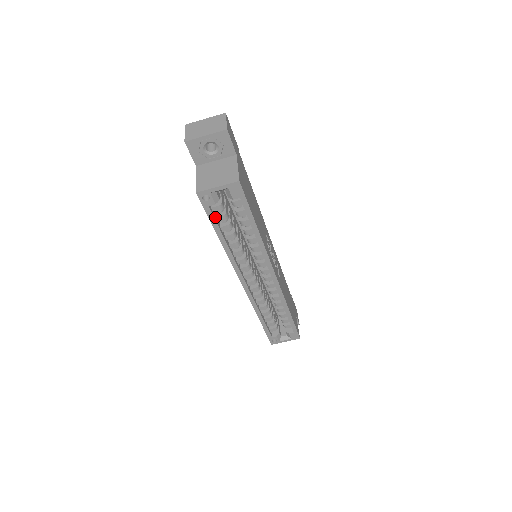
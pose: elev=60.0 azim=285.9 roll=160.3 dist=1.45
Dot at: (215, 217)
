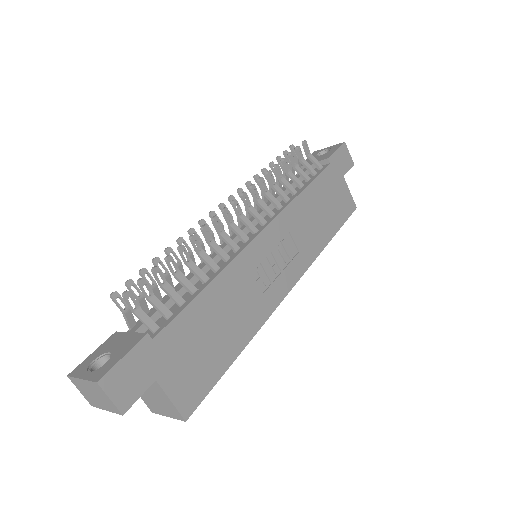
Dot at: occluded
